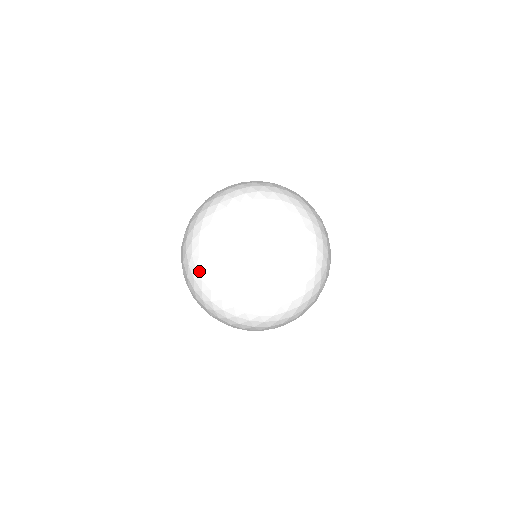
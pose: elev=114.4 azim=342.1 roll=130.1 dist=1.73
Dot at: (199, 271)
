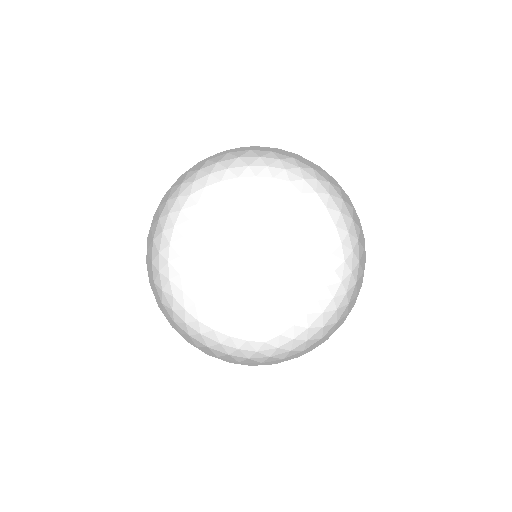
Dot at: (173, 215)
